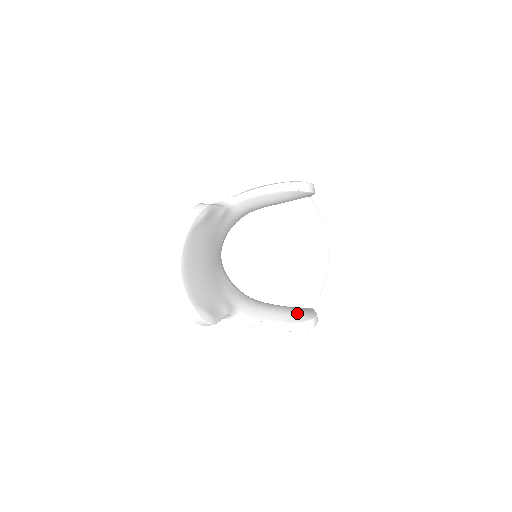
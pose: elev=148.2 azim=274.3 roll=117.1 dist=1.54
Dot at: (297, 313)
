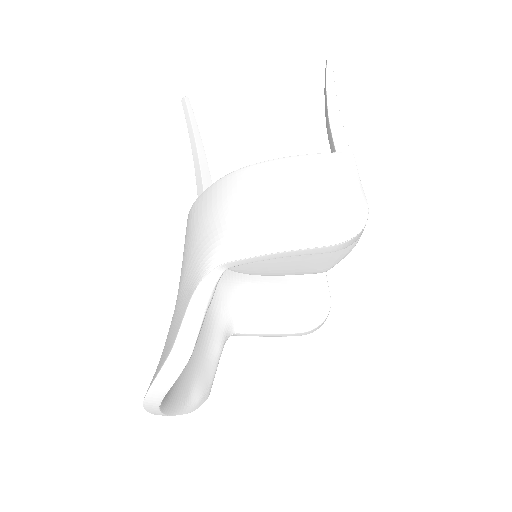
Dot at: (307, 312)
